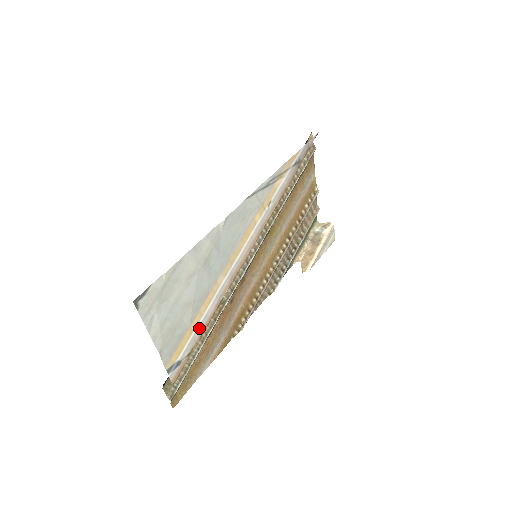
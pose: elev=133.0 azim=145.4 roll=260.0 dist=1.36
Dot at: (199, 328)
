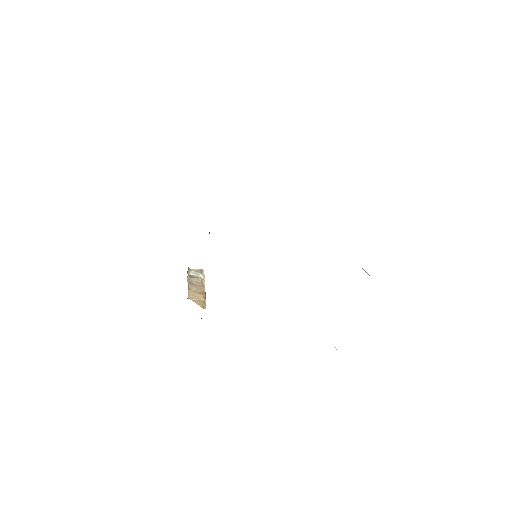
Dot at: occluded
